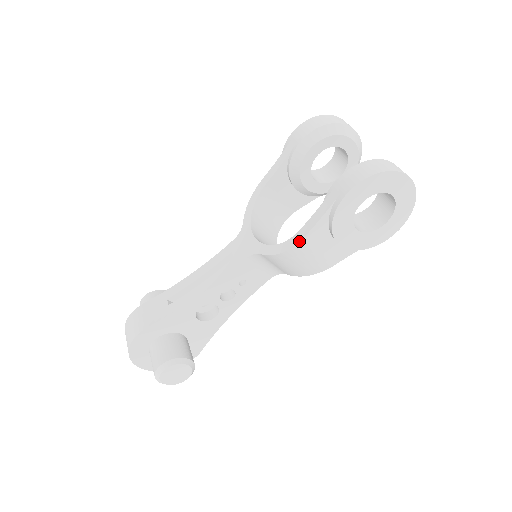
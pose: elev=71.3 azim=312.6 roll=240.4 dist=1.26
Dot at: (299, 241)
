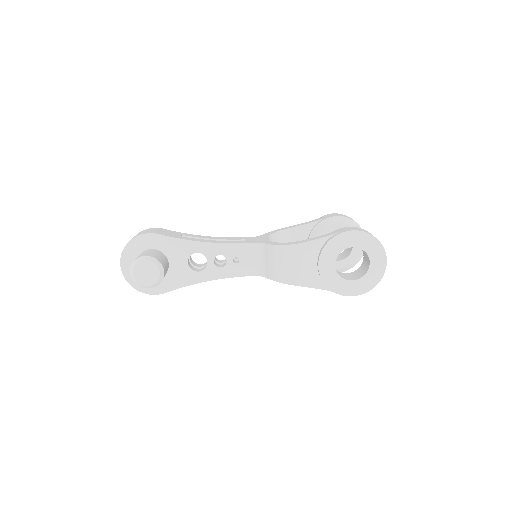
Dot at: (298, 243)
